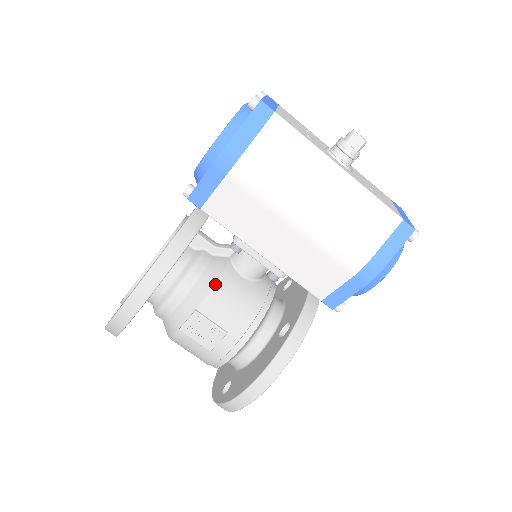
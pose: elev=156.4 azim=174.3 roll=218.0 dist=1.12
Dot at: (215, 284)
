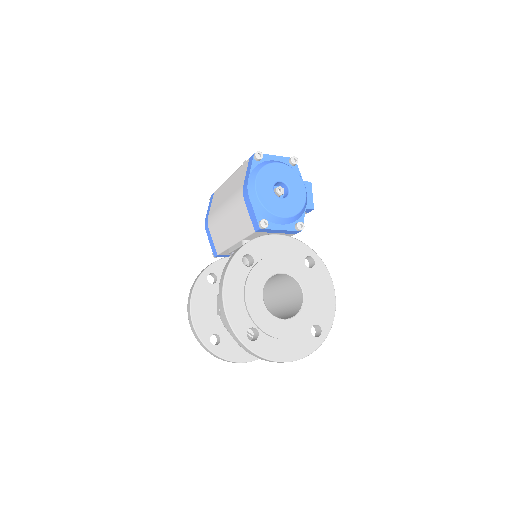
Dot at: occluded
